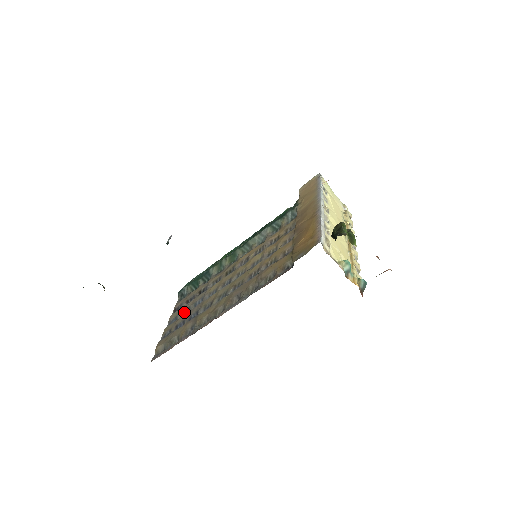
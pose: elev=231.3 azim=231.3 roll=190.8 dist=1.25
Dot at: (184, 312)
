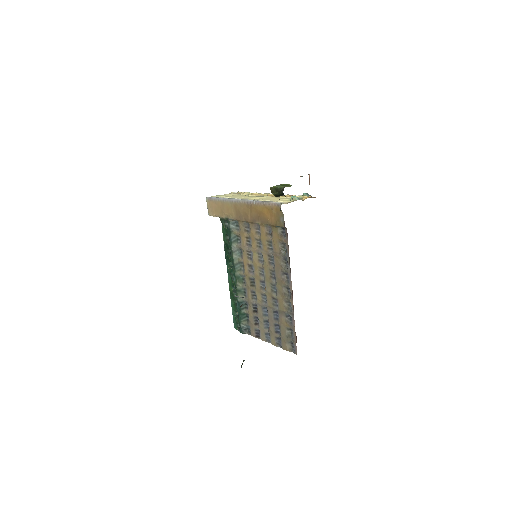
Dot at: (266, 326)
